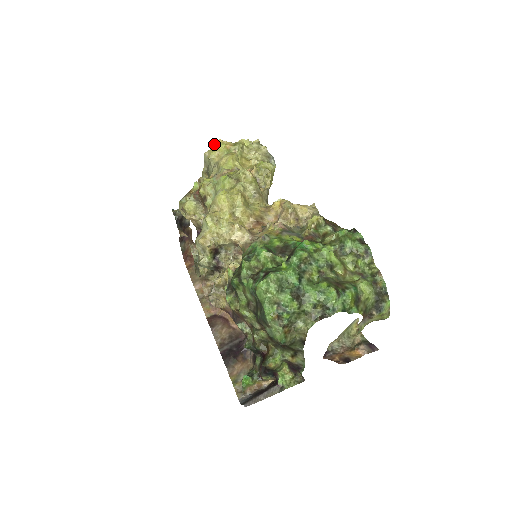
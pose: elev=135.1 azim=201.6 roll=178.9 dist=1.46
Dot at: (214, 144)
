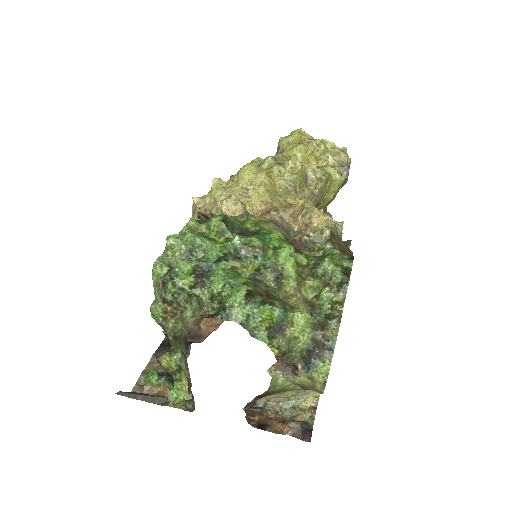
Dot at: (293, 131)
